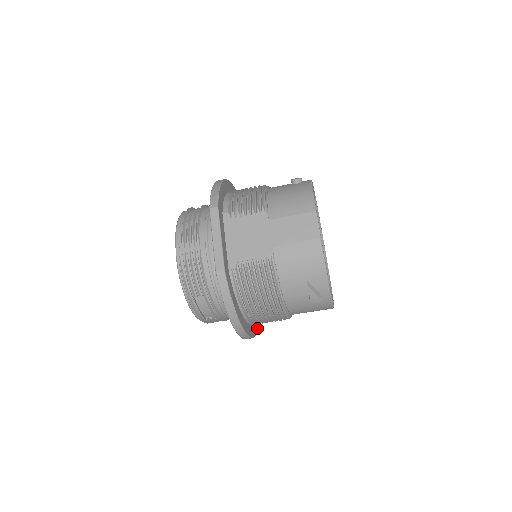
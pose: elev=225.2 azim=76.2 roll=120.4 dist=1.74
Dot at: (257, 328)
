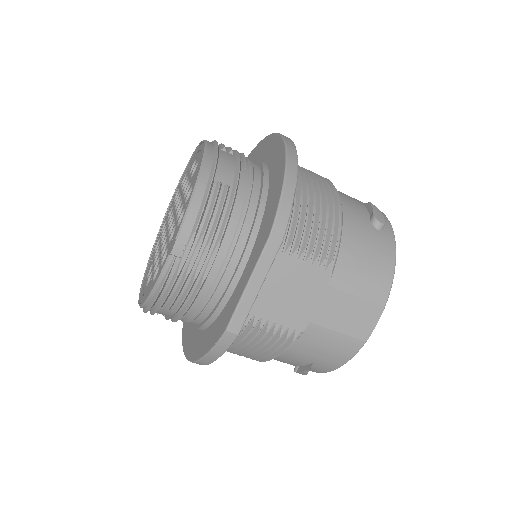
Dot at: occluded
